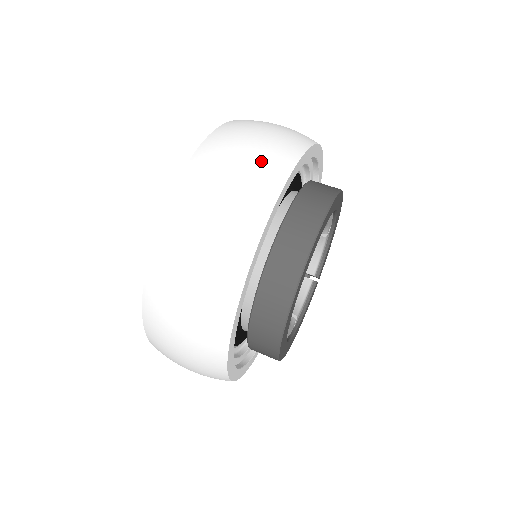
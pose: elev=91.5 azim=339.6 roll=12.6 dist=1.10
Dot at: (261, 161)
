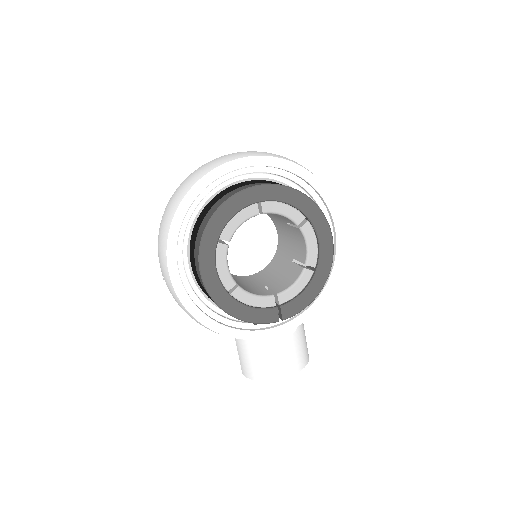
Dot at: occluded
